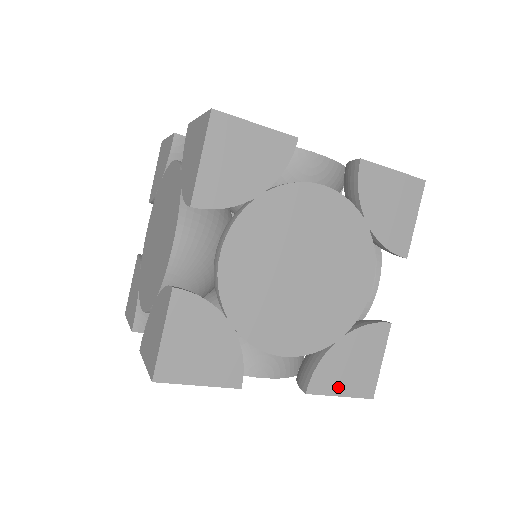
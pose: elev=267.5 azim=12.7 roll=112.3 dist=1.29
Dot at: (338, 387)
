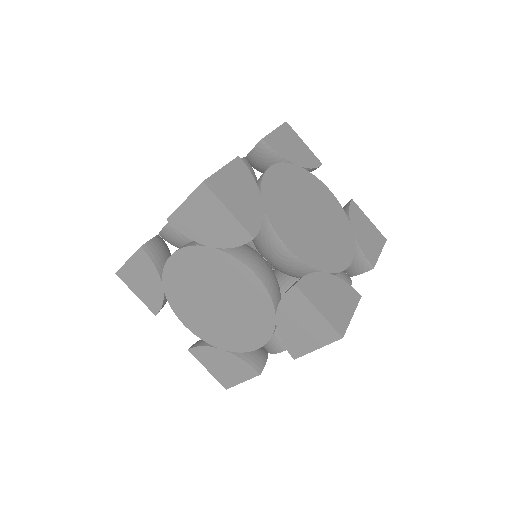
Dot at: (208, 365)
